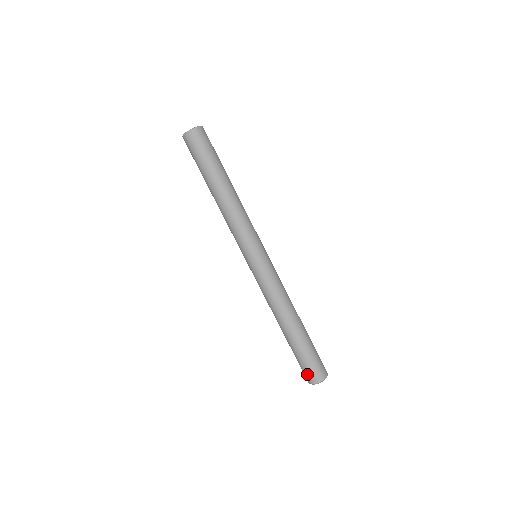
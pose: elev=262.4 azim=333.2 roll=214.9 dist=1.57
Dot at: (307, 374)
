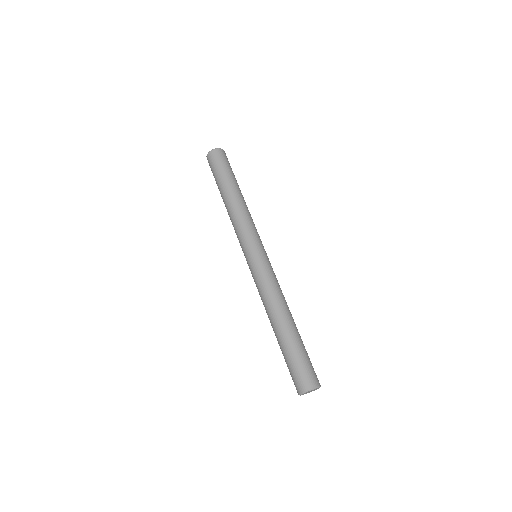
Dot at: (293, 381)
